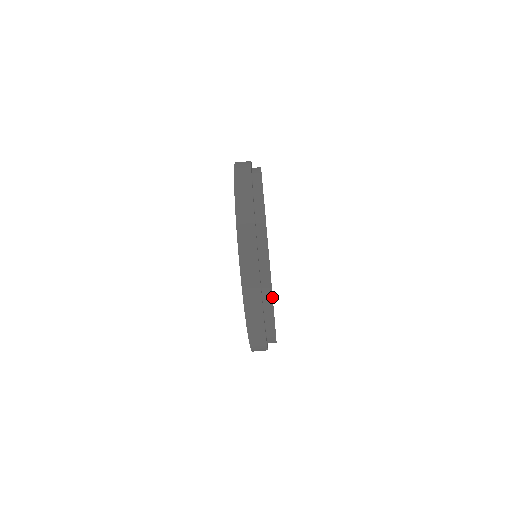
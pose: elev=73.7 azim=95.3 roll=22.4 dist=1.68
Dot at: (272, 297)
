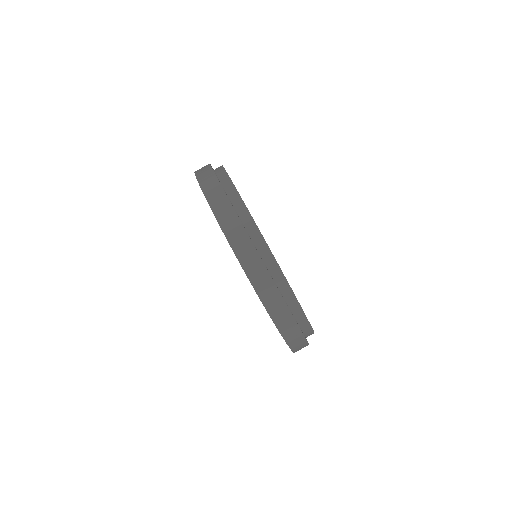
Dot at: (283, 275)
